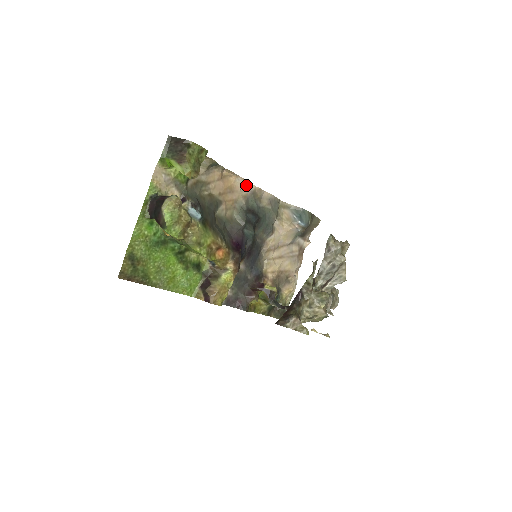
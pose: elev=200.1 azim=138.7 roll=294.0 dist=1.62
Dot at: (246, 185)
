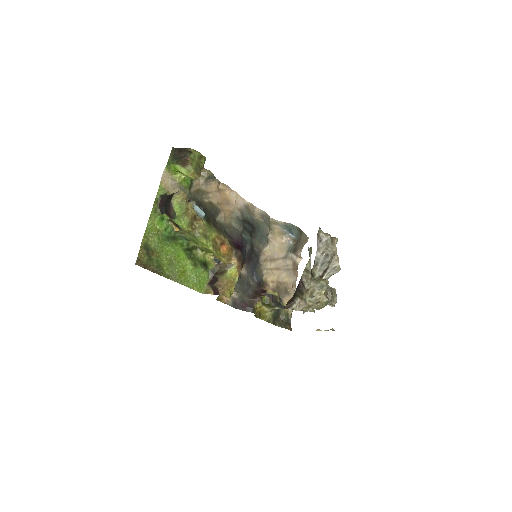
Dot at: (240, 199)
